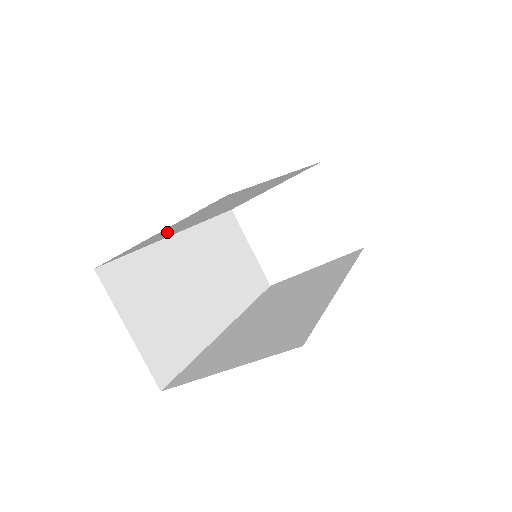
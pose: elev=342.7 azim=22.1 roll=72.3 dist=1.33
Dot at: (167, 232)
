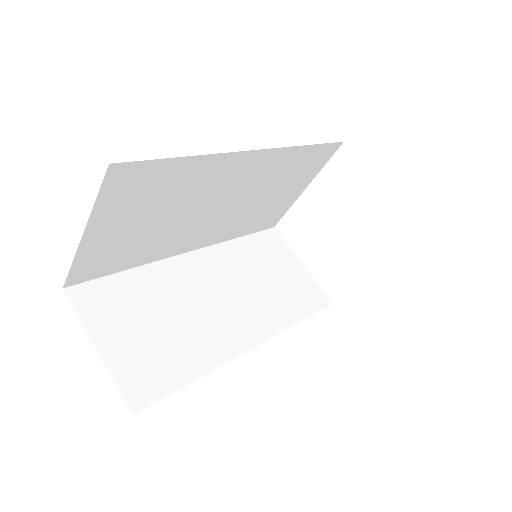
Dot at: (128, 239)
